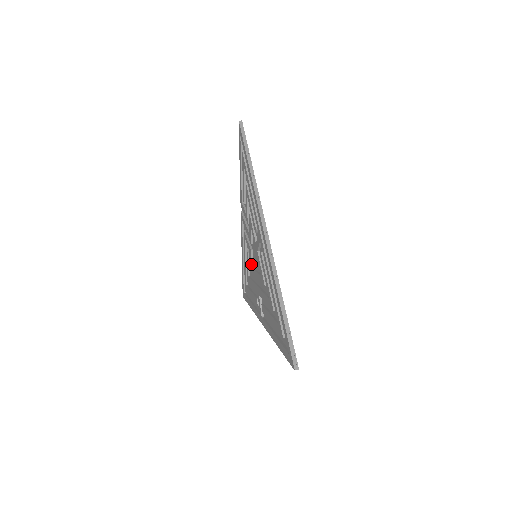
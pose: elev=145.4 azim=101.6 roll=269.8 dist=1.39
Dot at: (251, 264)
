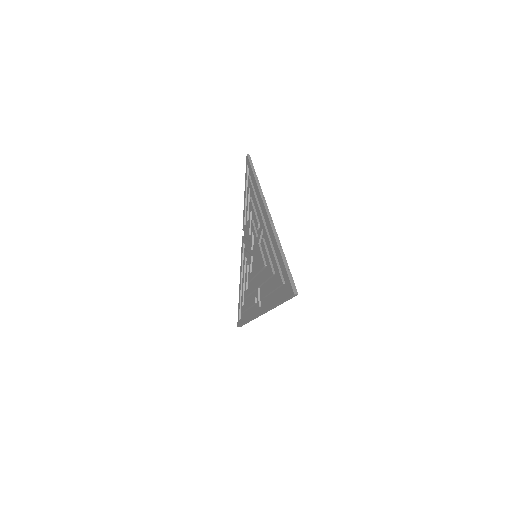
Dot at: (250, 271)
